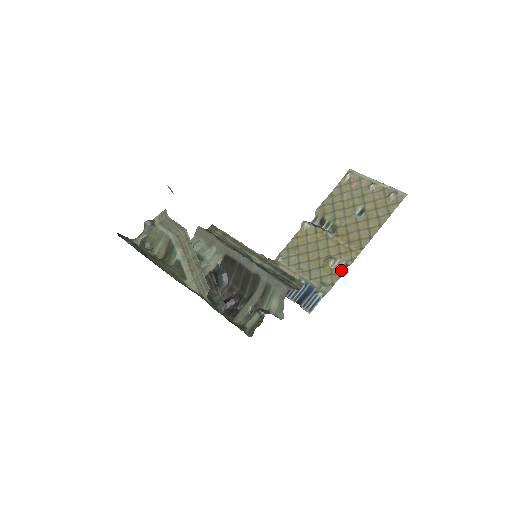
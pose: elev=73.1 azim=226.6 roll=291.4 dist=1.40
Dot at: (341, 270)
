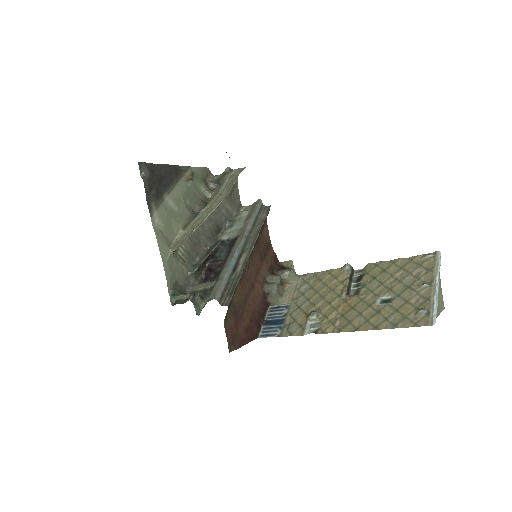
Dot at: (311, 331)
